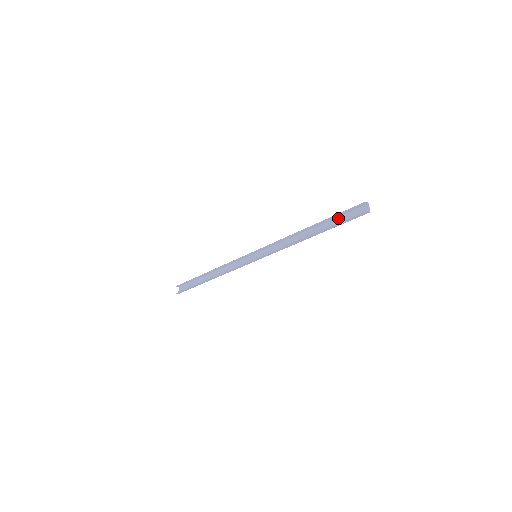
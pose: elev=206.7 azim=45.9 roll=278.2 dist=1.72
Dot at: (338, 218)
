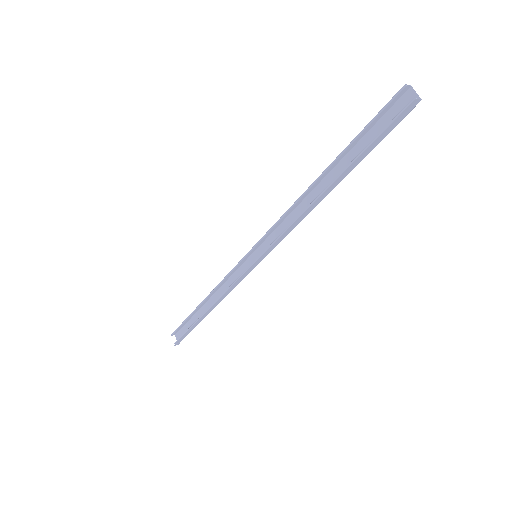
Dot at: (364, 139)
